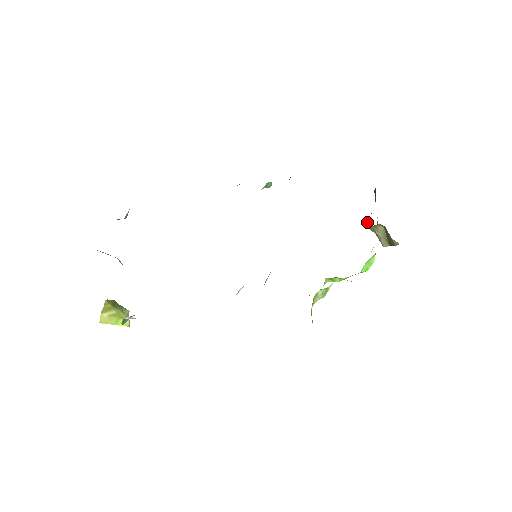
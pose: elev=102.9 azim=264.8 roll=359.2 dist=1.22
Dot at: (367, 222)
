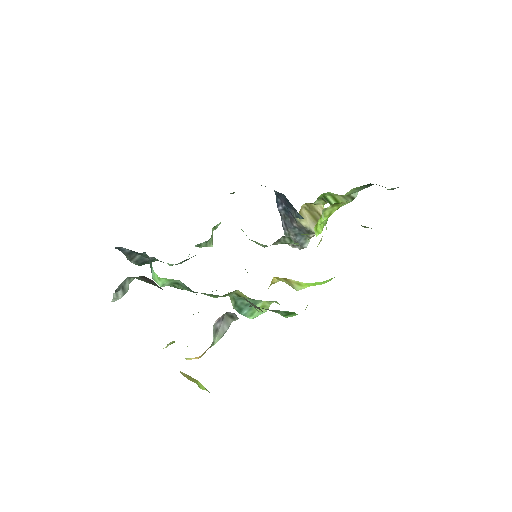
Dot at: (293, 216)
